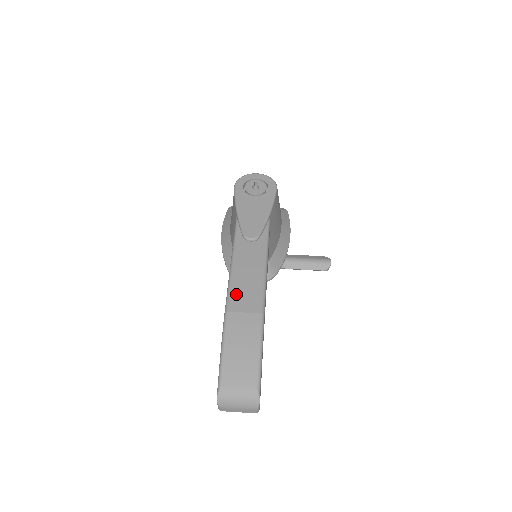
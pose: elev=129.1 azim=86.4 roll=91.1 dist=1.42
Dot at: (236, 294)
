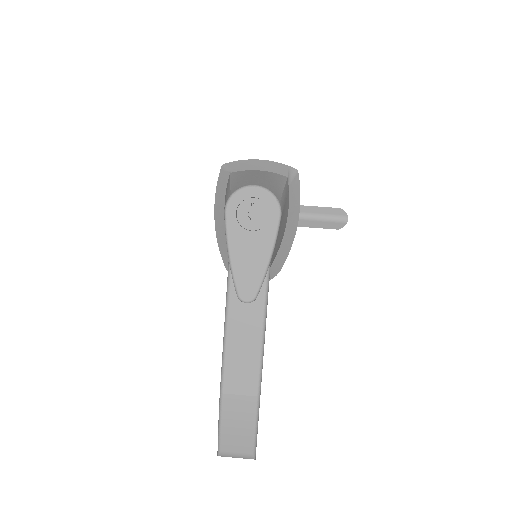
Dot at: (231, 373)
